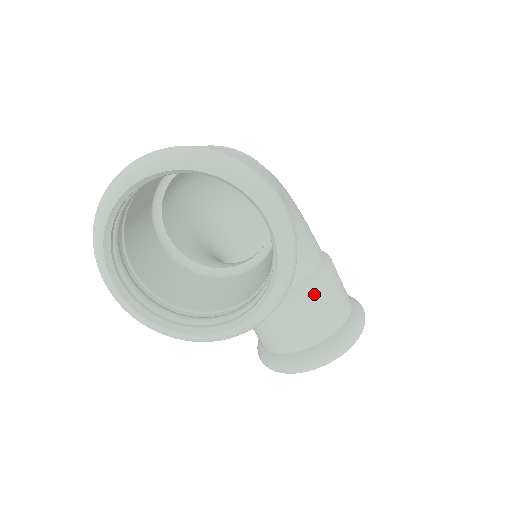
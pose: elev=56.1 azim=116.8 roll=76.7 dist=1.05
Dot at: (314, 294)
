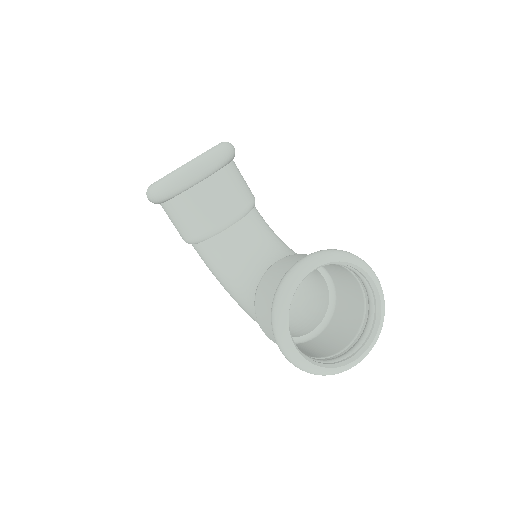
Dot at: occluded
